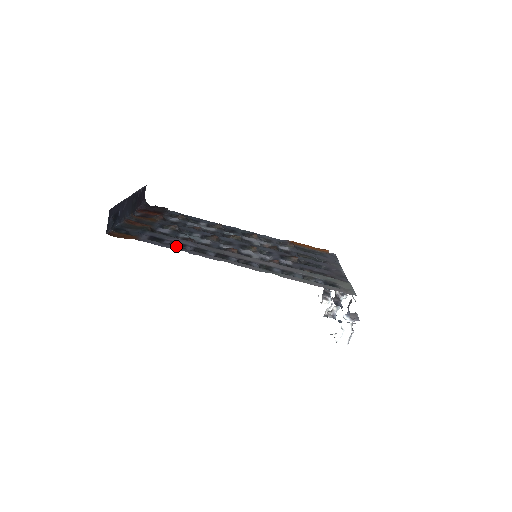
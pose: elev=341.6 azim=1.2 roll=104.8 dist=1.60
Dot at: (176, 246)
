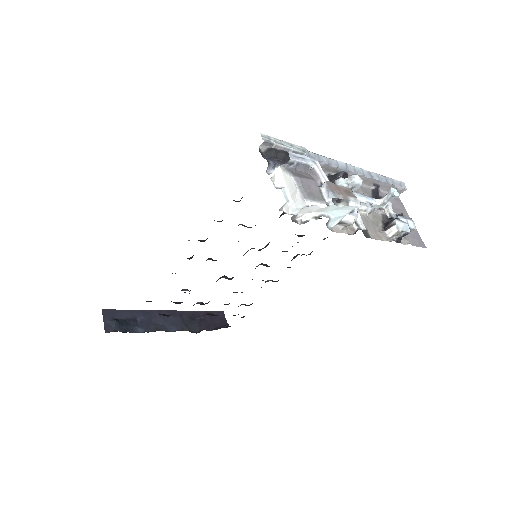
Dot at: occluded
